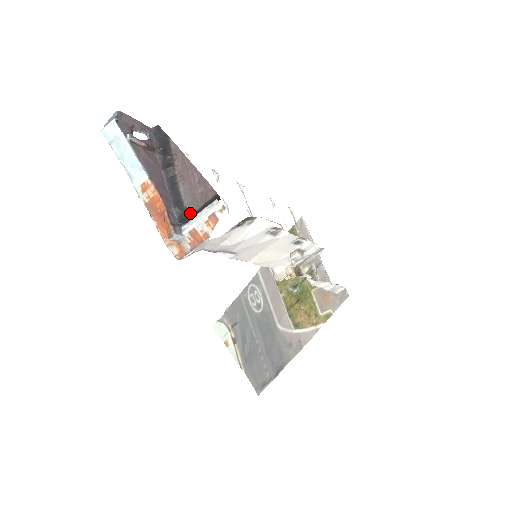
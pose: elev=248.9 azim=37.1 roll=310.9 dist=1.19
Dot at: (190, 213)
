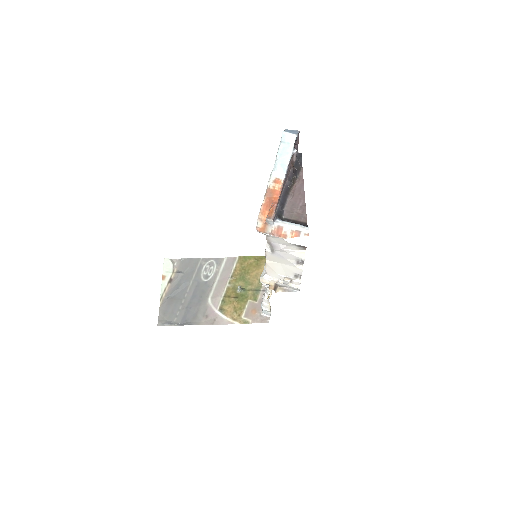
Dot at: (284, 216)
